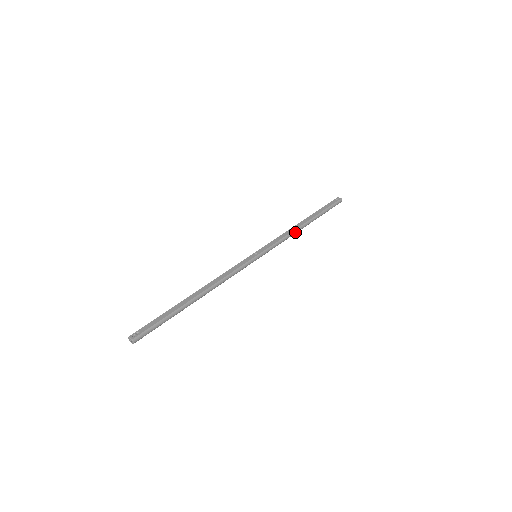
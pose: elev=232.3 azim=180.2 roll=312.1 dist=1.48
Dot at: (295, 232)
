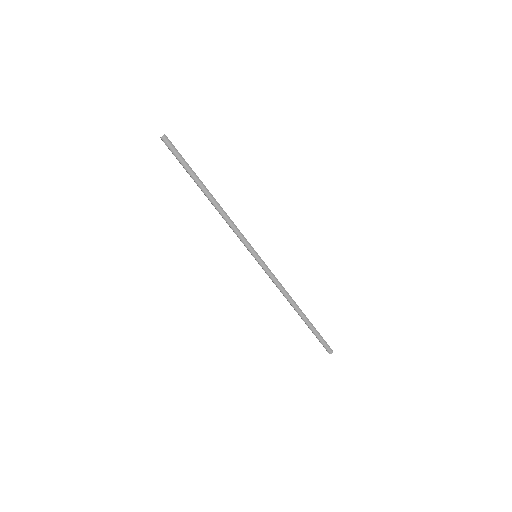
Dot at: (289, 297)
